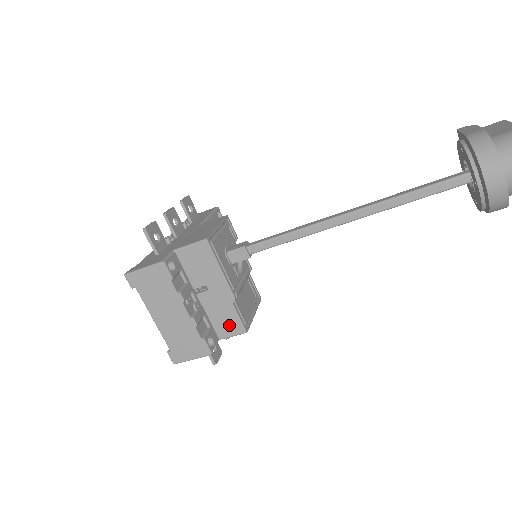
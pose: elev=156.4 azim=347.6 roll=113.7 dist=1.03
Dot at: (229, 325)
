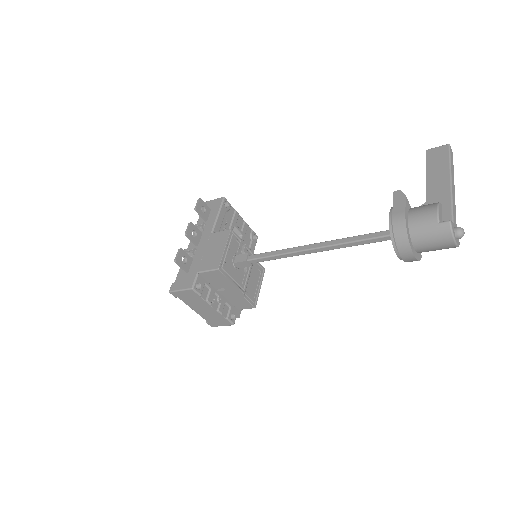
Dot at: (243, 305)
